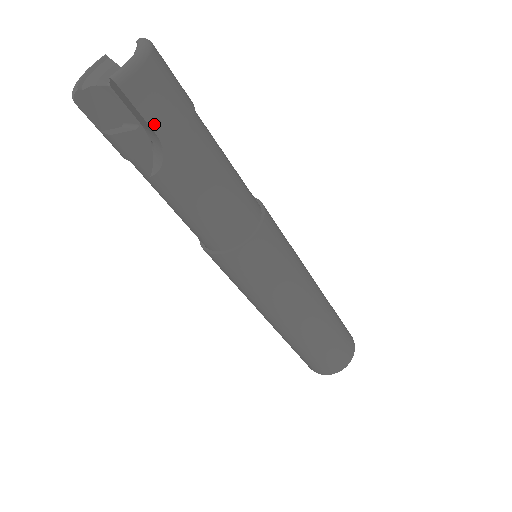
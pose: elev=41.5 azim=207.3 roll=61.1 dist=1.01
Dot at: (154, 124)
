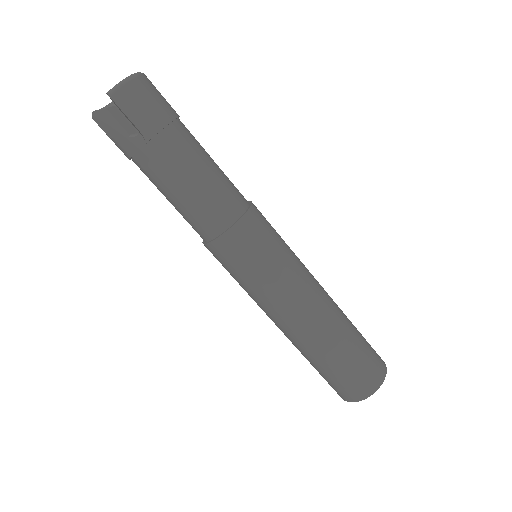
Dot at: (138, 124)
